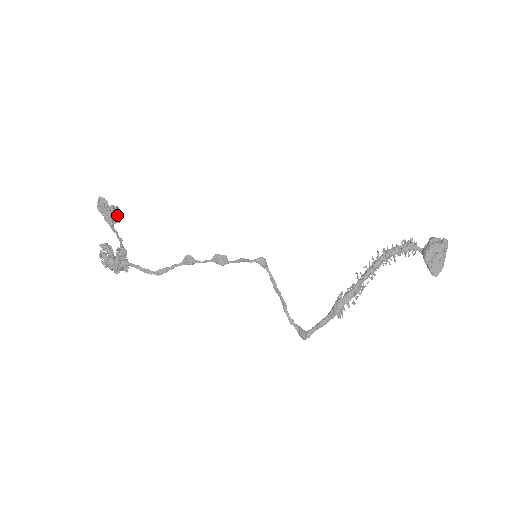
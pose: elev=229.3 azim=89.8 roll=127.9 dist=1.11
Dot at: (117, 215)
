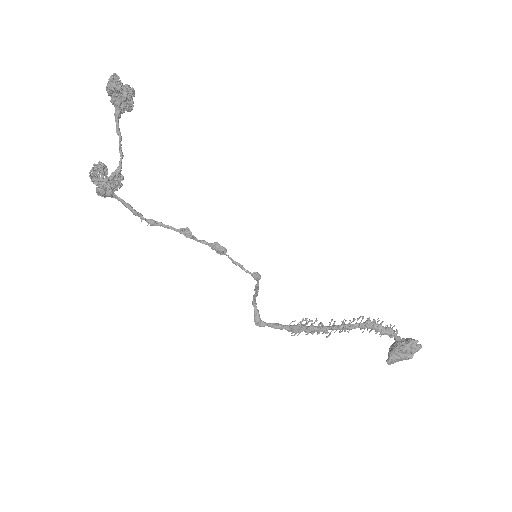
Dot at: (129, 104)
